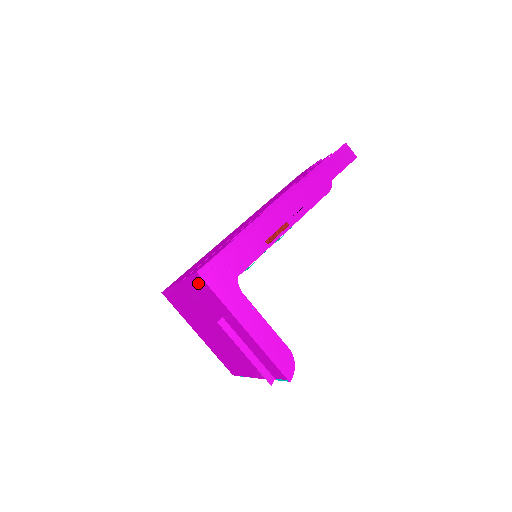
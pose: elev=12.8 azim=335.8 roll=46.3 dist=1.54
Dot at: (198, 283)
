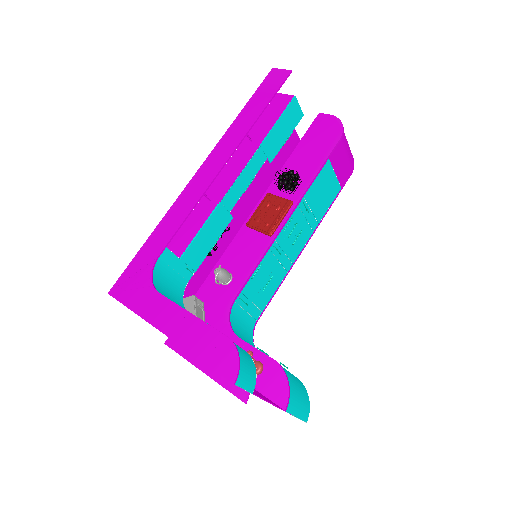
Dot at: occluded
